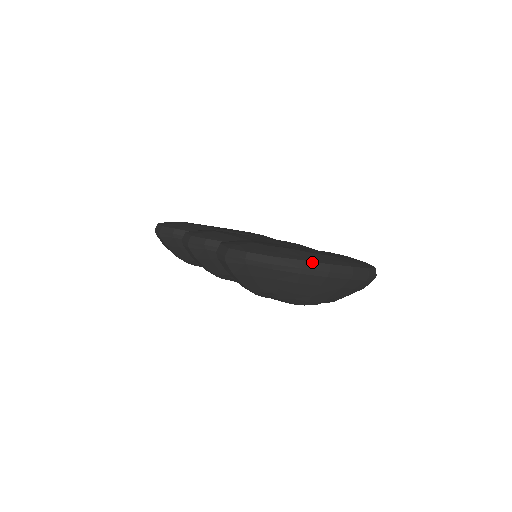
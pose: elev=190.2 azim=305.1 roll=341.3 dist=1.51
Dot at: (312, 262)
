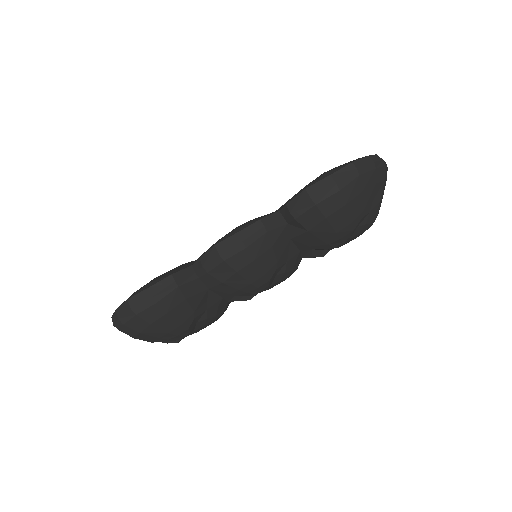
Dot at: occluded
